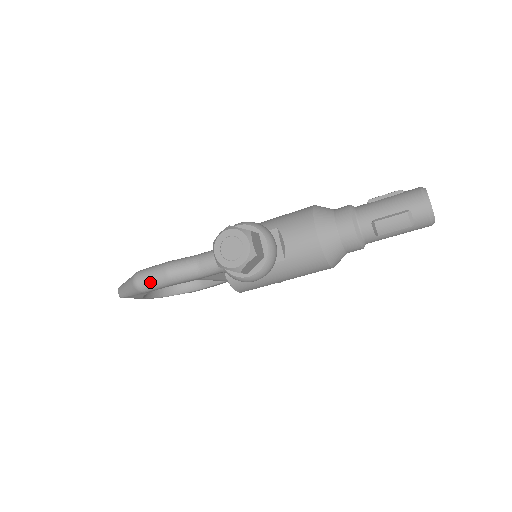
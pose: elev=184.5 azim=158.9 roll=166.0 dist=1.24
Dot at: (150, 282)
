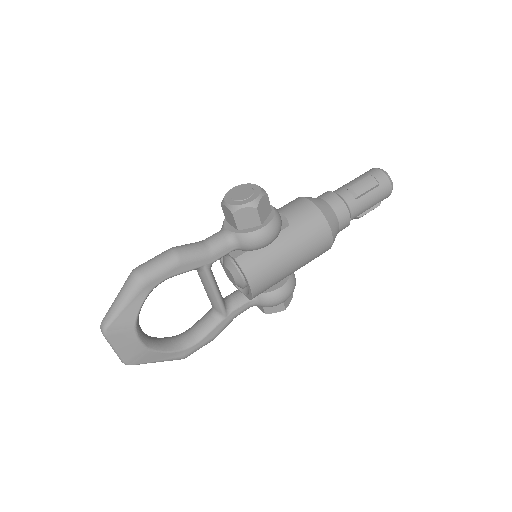
Dot at: (155, 264)
